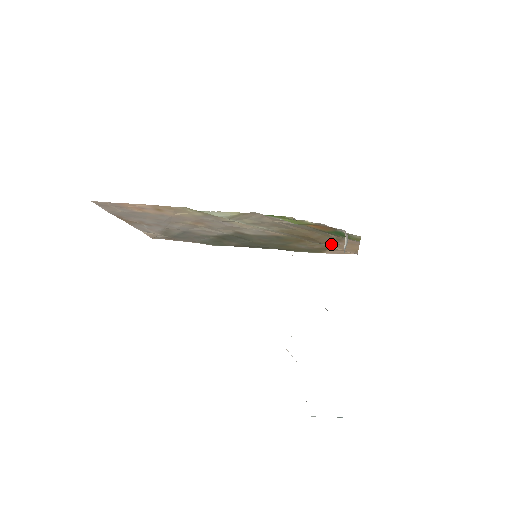
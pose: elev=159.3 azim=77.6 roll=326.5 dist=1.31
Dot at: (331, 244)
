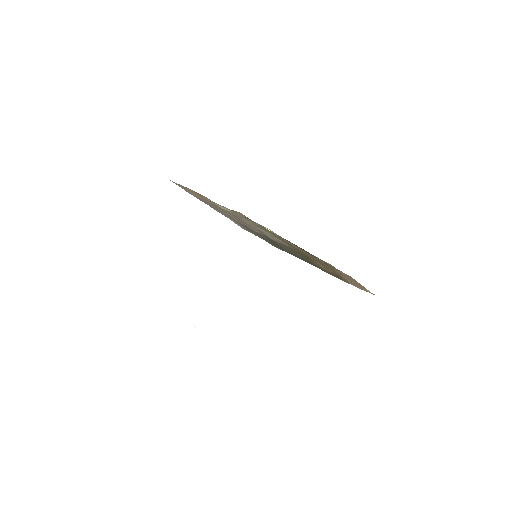
Dot at: (335, 271)
